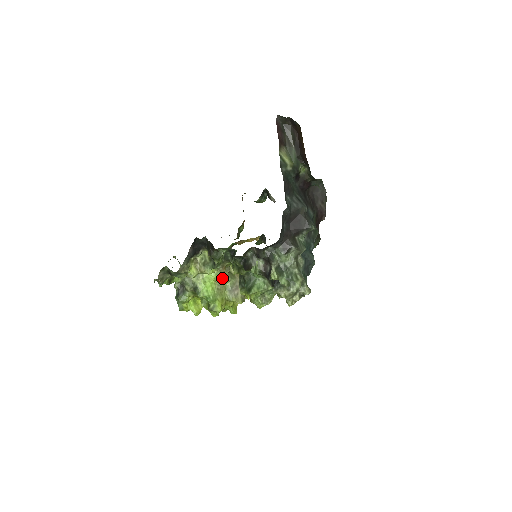
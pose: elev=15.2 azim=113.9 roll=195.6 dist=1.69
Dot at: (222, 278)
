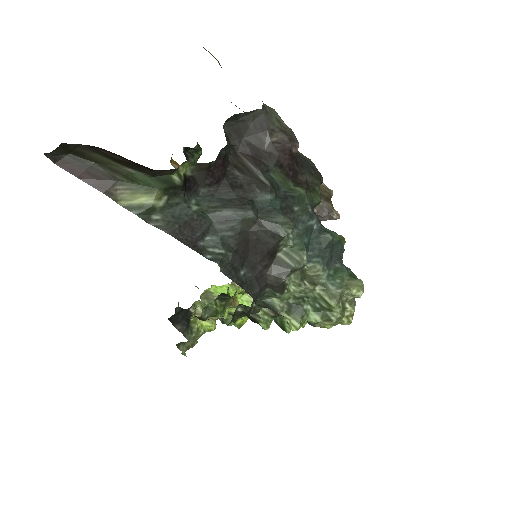
Dot at: occluded
